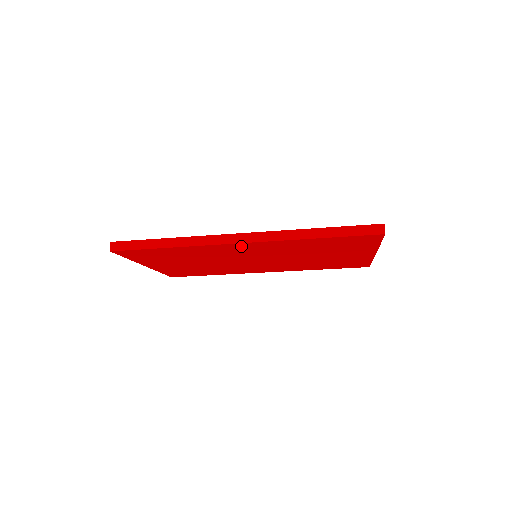
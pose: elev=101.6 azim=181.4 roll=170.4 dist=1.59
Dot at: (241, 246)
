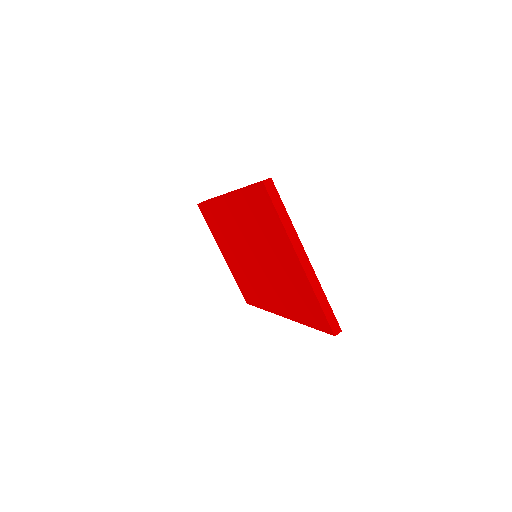
Dot at: (227, 206)
